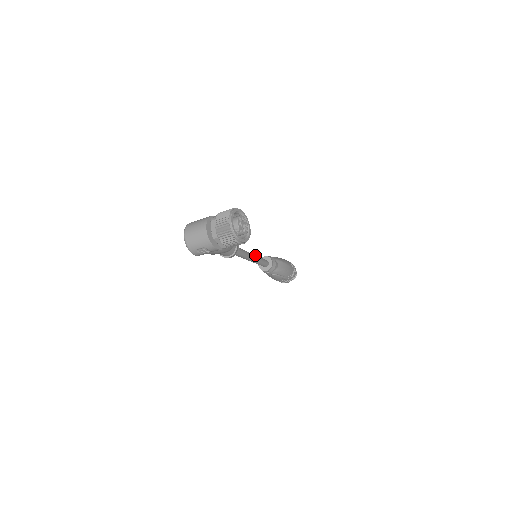
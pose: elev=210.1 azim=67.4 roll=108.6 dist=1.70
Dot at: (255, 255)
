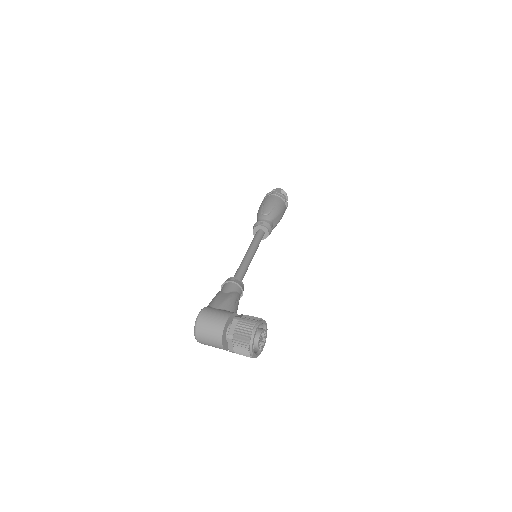
Dot at: (254, 249)
